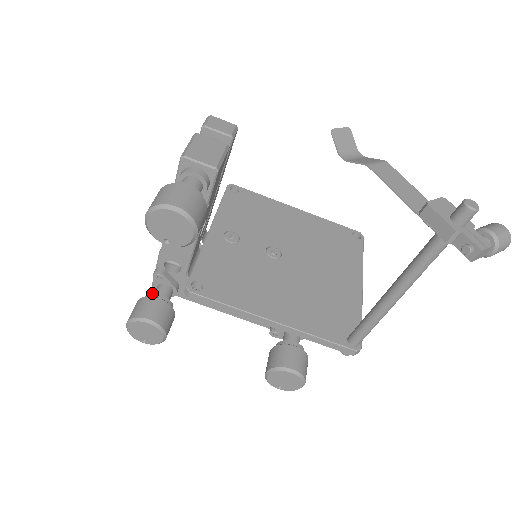
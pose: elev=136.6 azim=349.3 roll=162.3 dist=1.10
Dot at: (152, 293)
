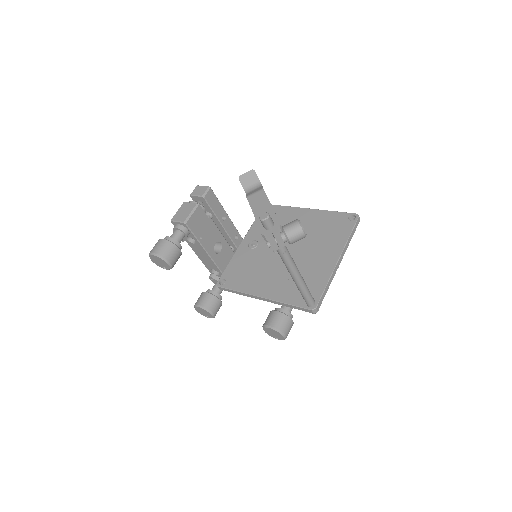
Dot at: occluded
